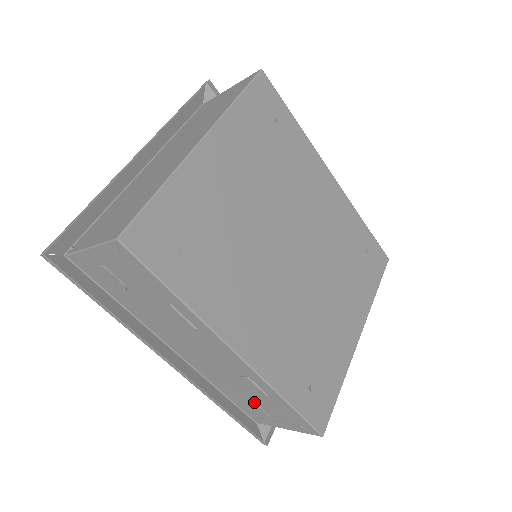
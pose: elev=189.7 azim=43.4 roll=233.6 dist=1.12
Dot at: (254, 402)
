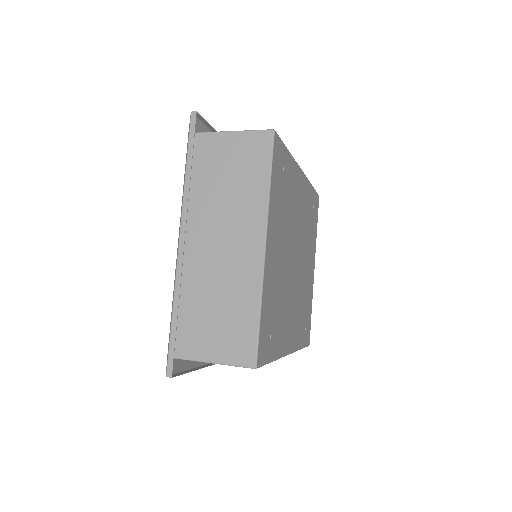
Dot at: occluded
